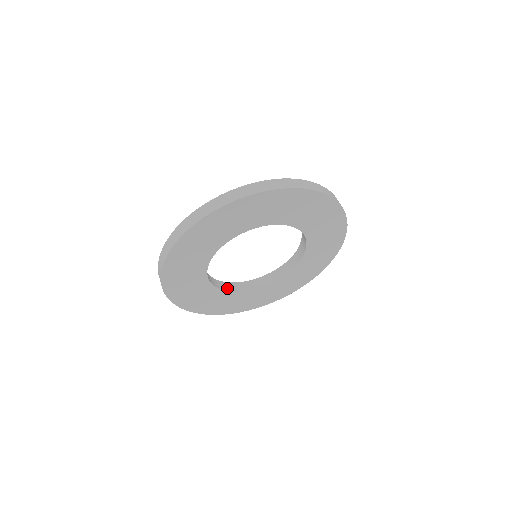
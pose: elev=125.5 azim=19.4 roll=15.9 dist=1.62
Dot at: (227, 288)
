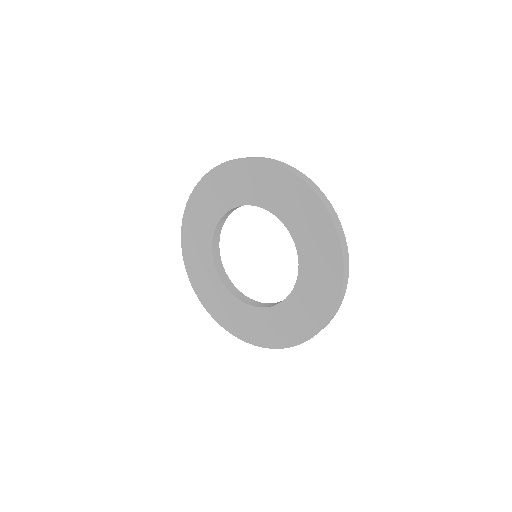
Dot at: (267, 306)
